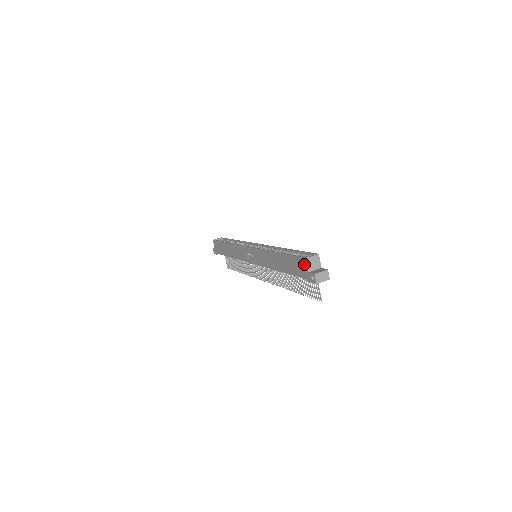
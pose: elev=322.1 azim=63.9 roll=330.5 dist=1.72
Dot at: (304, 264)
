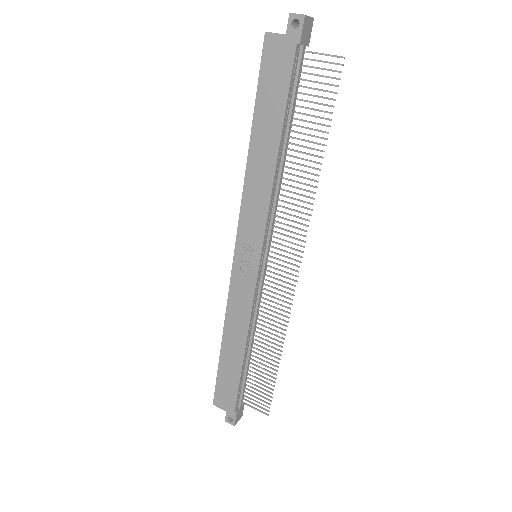
Dot at: (273, 42)
